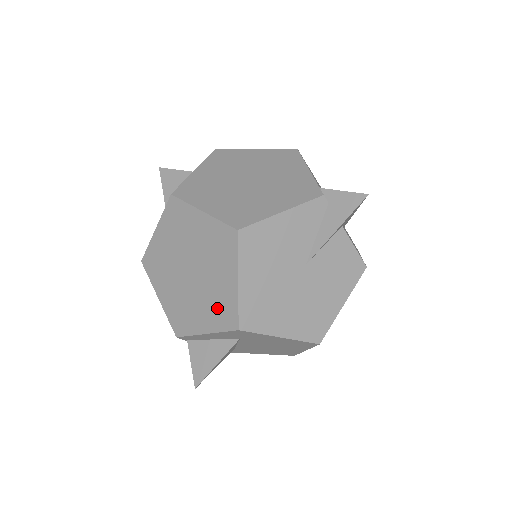
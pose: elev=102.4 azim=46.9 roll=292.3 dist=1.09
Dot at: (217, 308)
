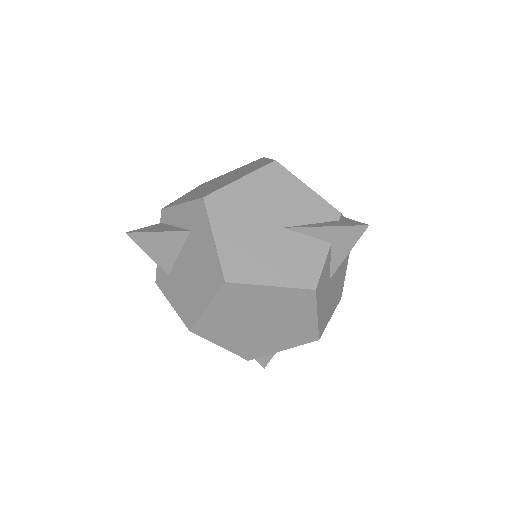
Dot at: (208, 191)
